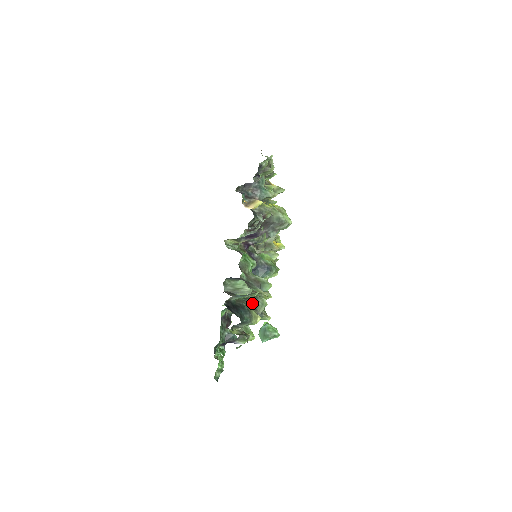
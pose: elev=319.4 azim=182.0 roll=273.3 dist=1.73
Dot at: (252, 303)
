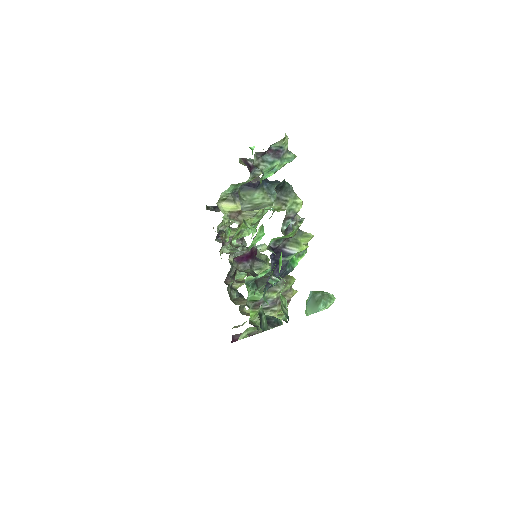
Dot at: occluded
